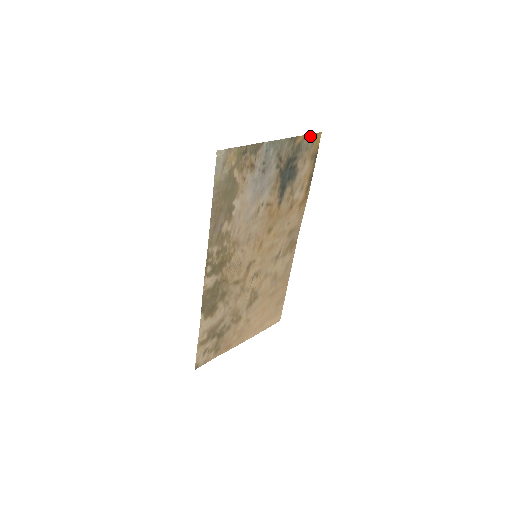
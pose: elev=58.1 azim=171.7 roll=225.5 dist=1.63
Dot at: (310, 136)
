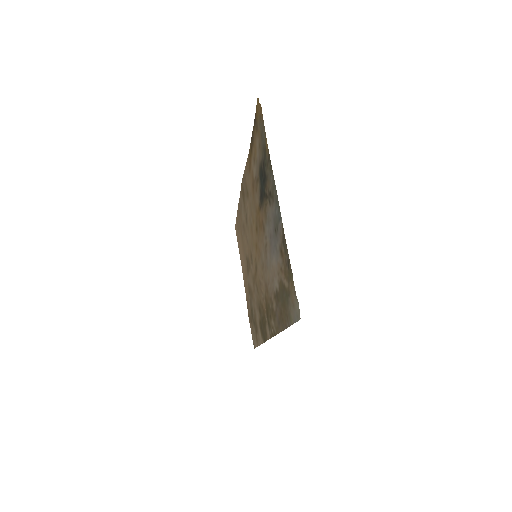
Dot at: (262, 123)
